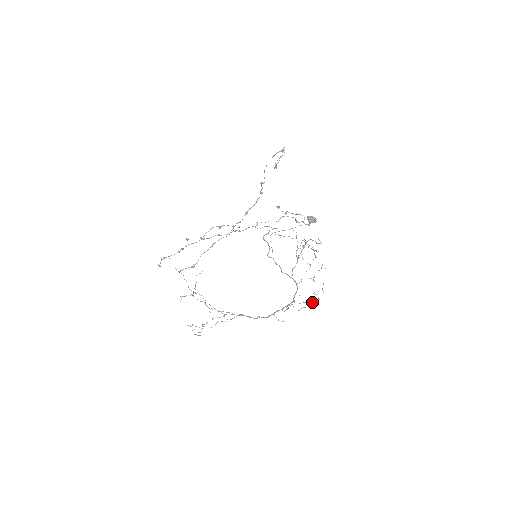
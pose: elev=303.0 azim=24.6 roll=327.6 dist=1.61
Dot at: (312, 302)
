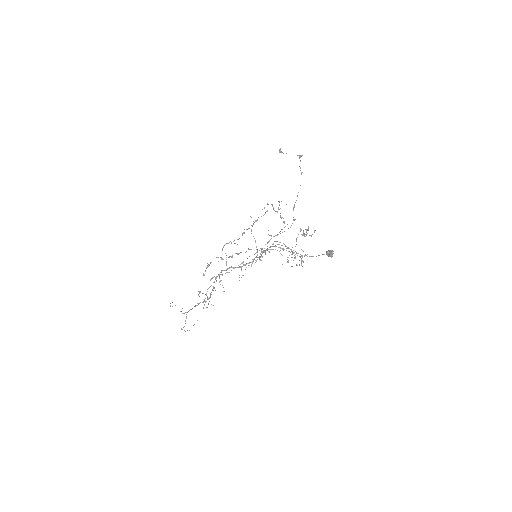
Dot at: (239, 238)
